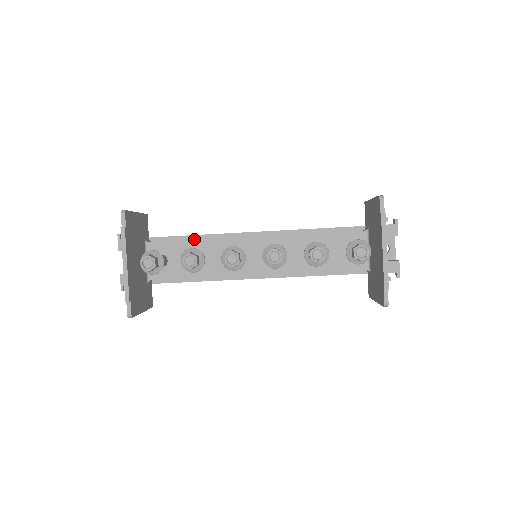
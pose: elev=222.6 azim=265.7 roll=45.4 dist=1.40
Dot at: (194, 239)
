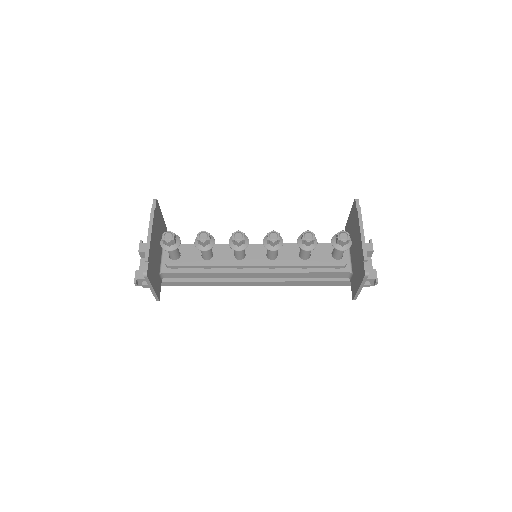
Dot at: occluded
